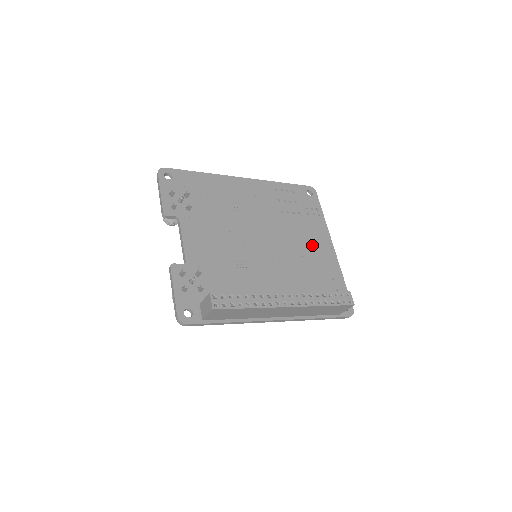
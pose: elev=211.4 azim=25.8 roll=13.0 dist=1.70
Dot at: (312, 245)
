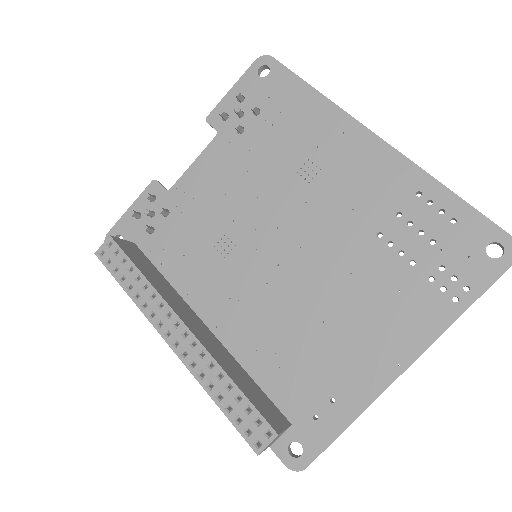
Dot at: (365, 325)
